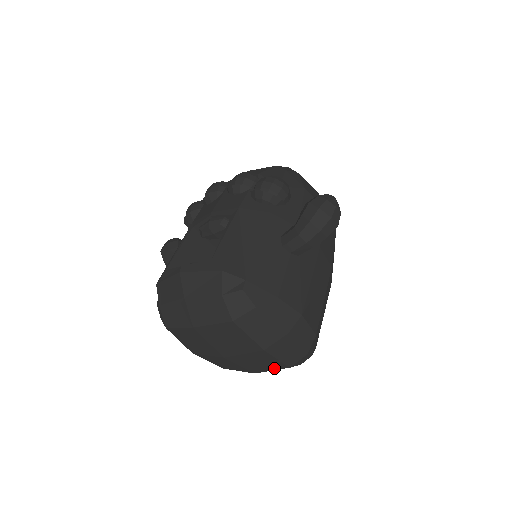
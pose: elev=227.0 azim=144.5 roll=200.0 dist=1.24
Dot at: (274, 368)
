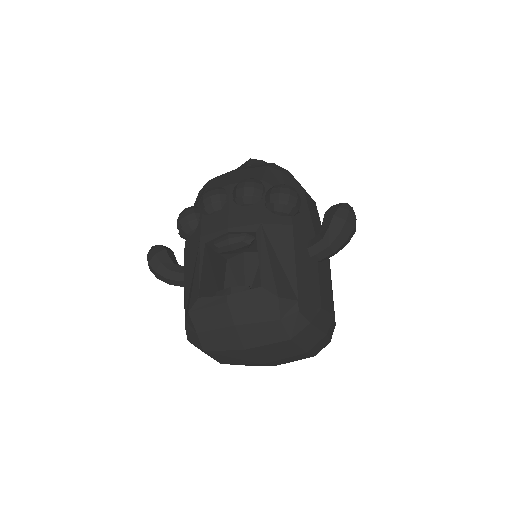
Dot at: (300, 359)
